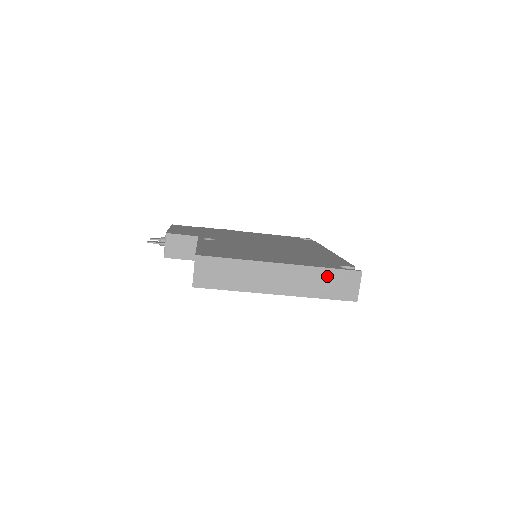
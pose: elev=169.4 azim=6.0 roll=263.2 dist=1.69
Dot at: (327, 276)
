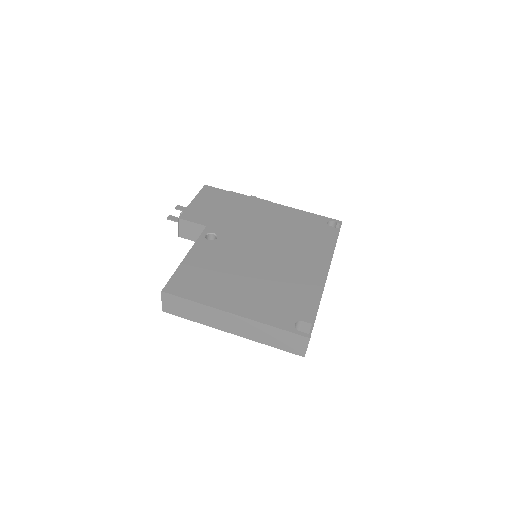
Dot at: (276, 333)
